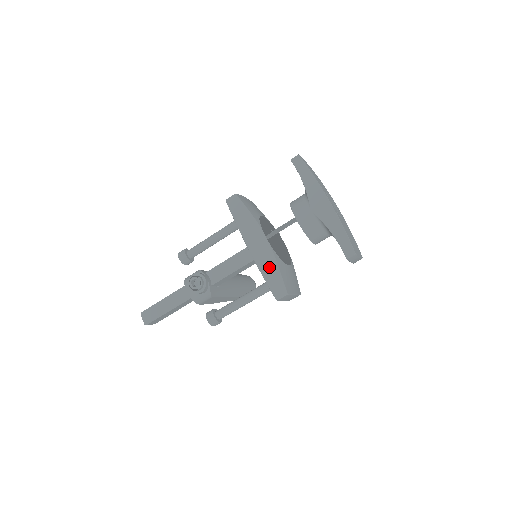
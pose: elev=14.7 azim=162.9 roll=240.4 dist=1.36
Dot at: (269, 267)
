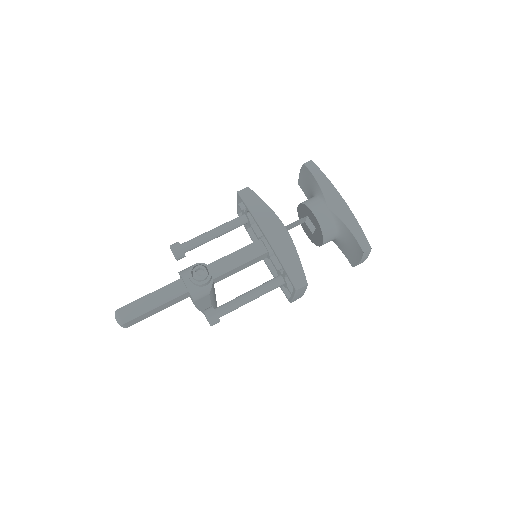
Dot at: (289, 256)
